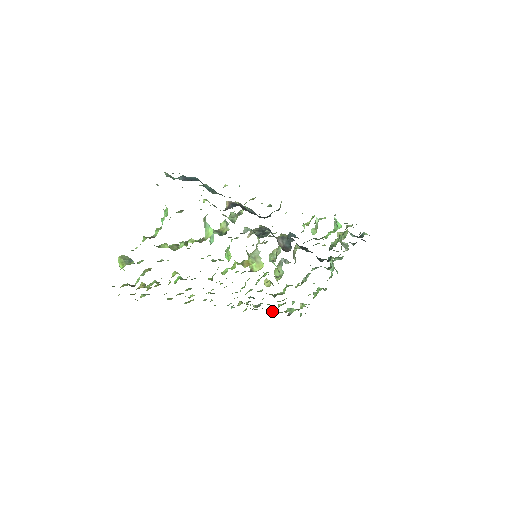
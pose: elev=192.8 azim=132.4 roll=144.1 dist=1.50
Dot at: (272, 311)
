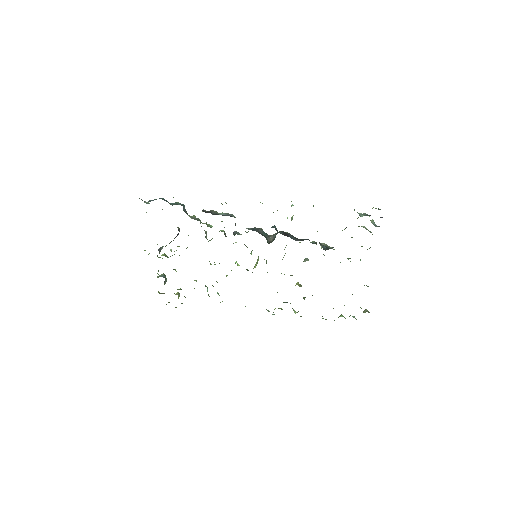
Dot at: (322, 318)
